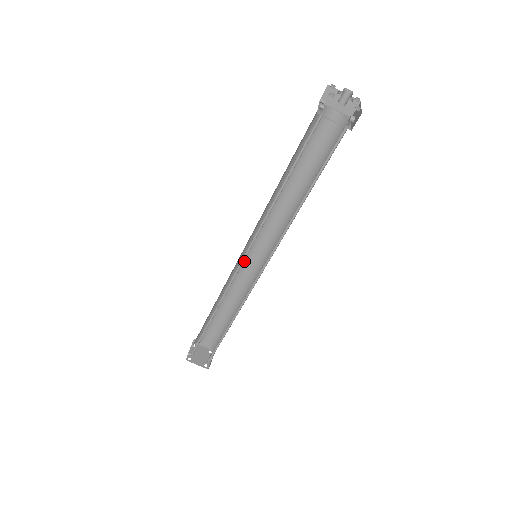
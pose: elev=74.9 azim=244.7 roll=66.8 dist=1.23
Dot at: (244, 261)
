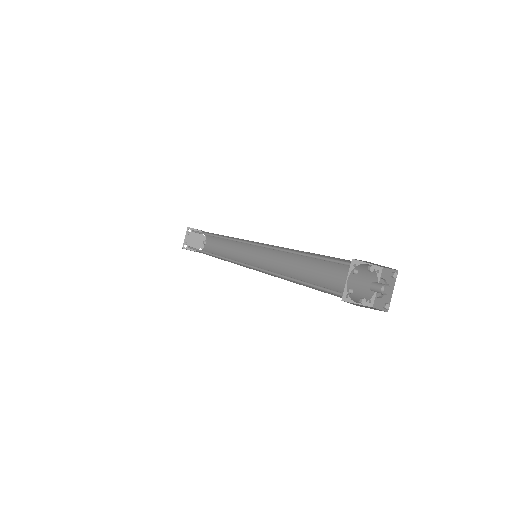
Dot at: occluded
